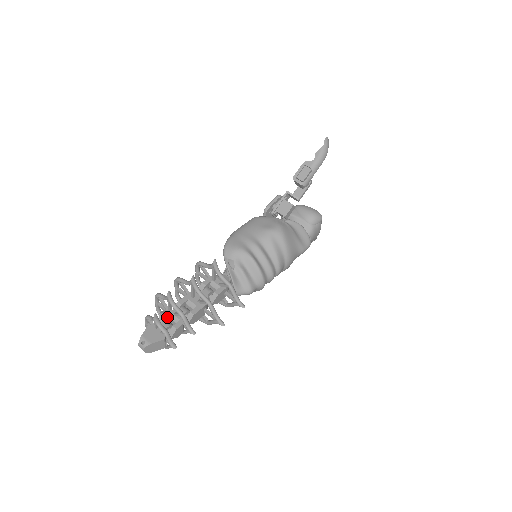
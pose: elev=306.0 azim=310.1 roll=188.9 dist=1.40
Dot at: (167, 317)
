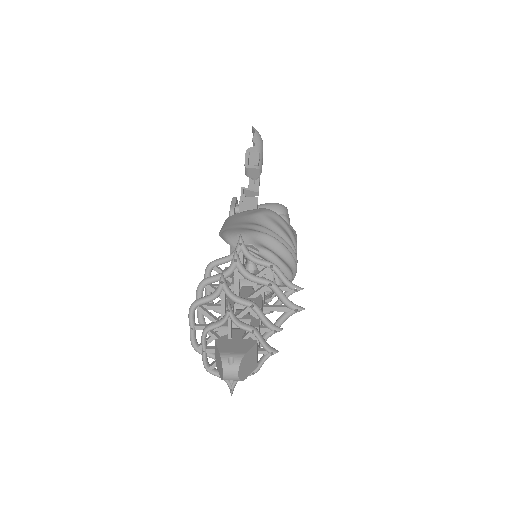
Dot at: occluded
